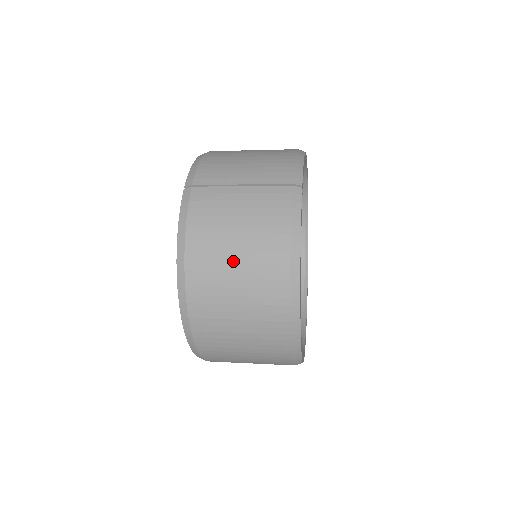
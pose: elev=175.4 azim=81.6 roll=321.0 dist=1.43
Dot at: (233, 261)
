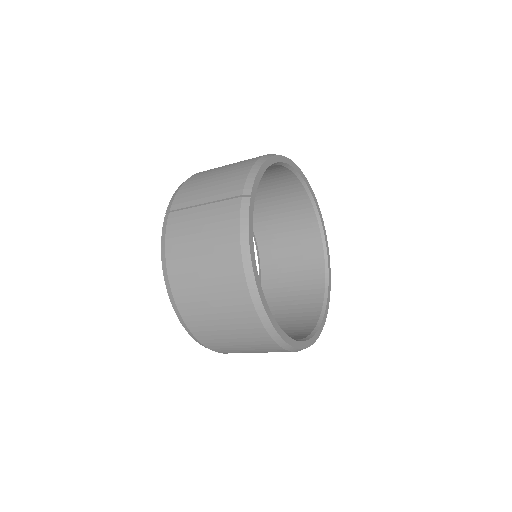
Dot at: (201, 272)
